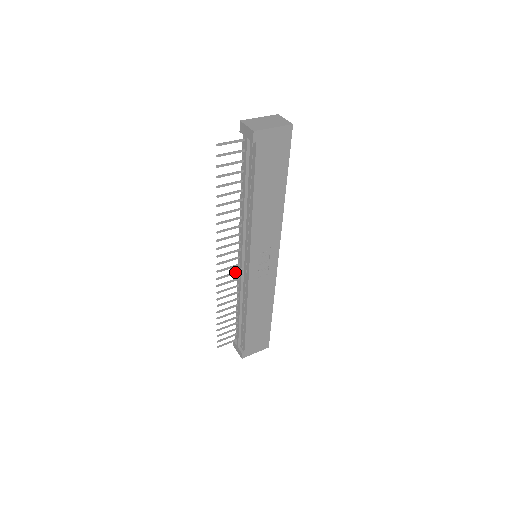
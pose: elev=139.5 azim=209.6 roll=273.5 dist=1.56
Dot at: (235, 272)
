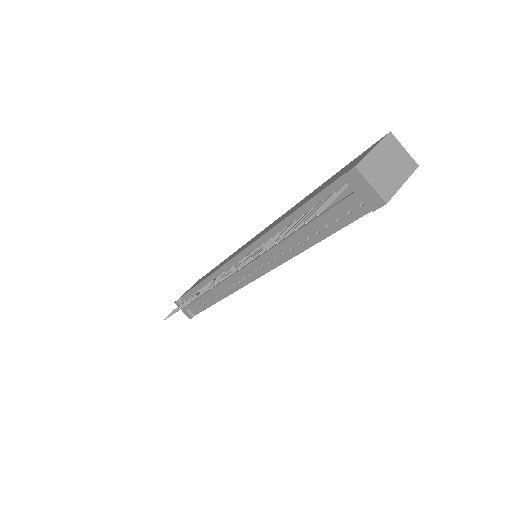
Dot at: occluded
